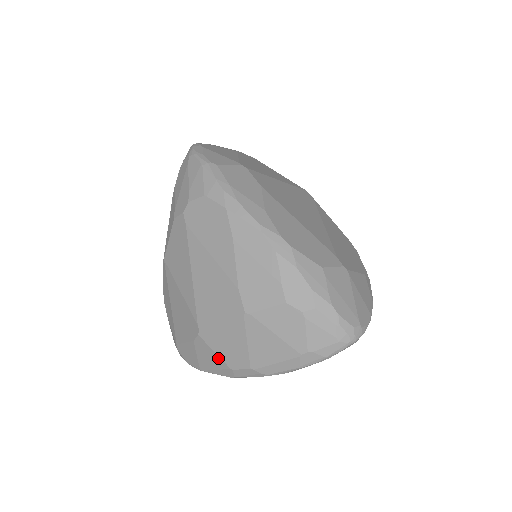
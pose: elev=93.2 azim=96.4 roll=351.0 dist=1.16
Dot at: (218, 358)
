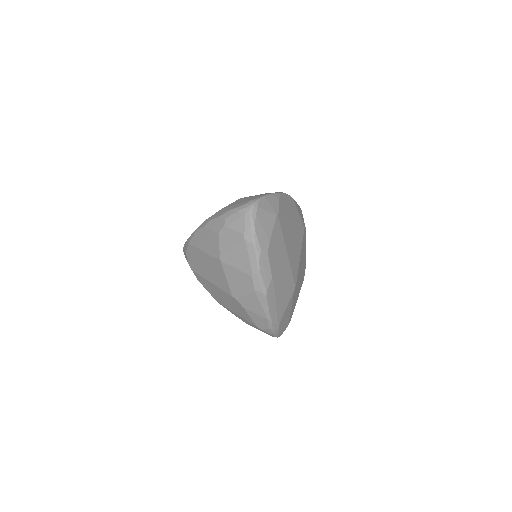
Dot at: (249, 296)
